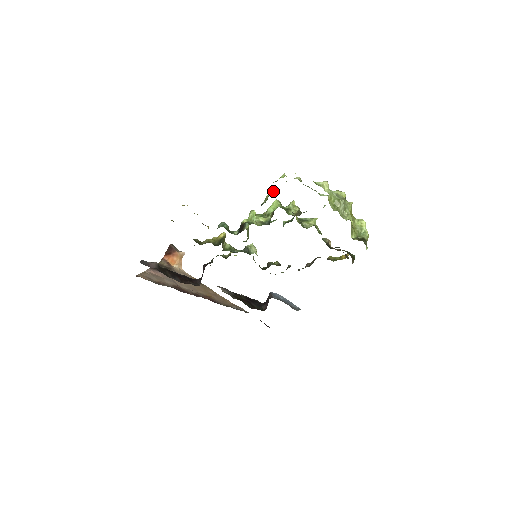
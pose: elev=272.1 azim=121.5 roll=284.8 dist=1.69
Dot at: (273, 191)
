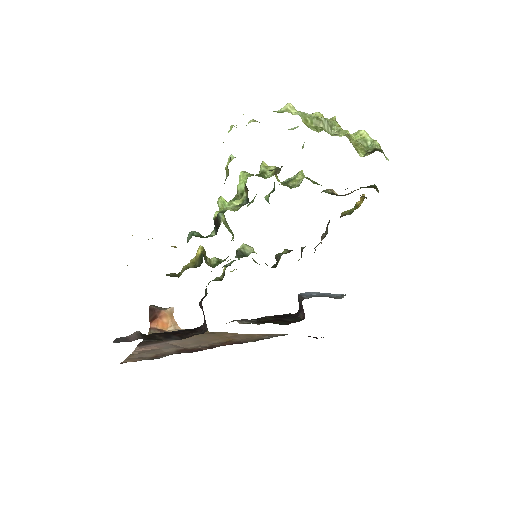
Dot at: occluded
